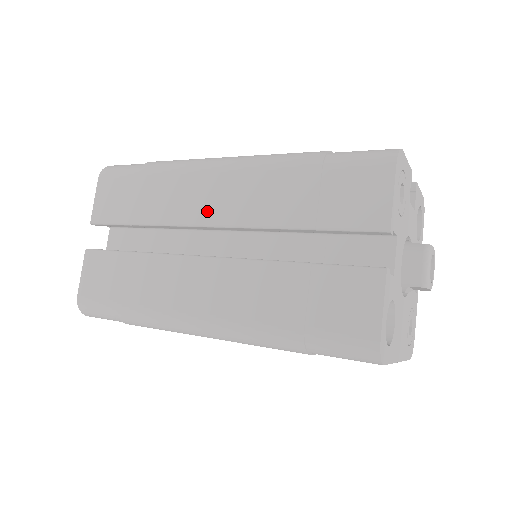
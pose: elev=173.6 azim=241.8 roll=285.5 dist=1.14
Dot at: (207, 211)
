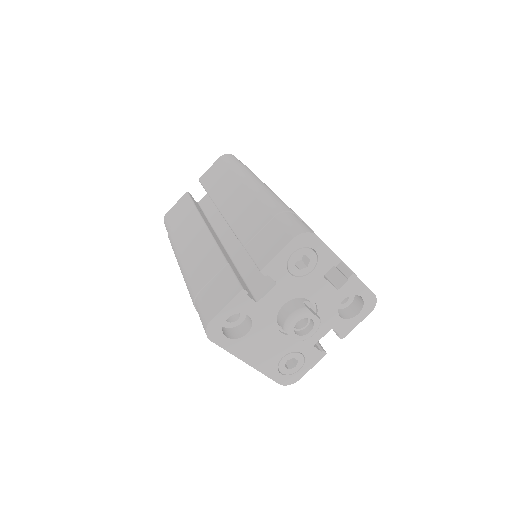
Dot at: (227, 206)
